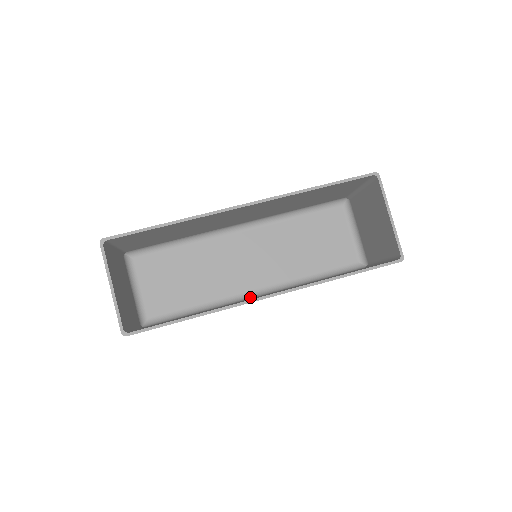
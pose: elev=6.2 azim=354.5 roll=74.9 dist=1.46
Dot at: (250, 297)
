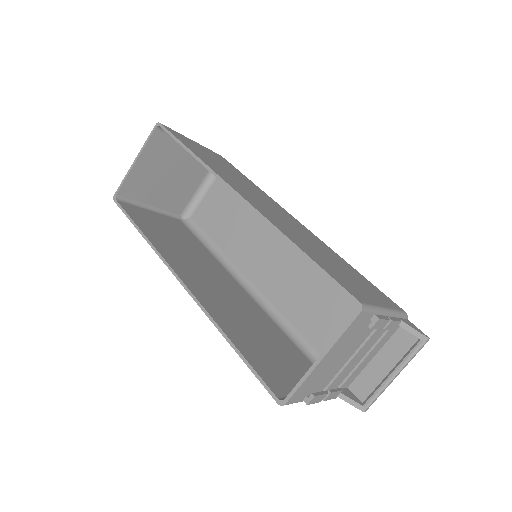
Dot at: (243, 284)
